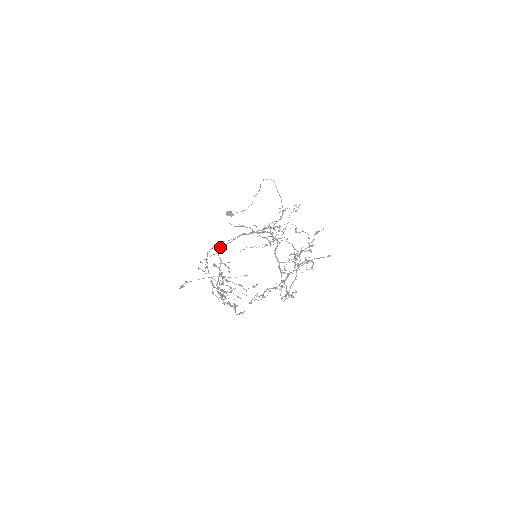
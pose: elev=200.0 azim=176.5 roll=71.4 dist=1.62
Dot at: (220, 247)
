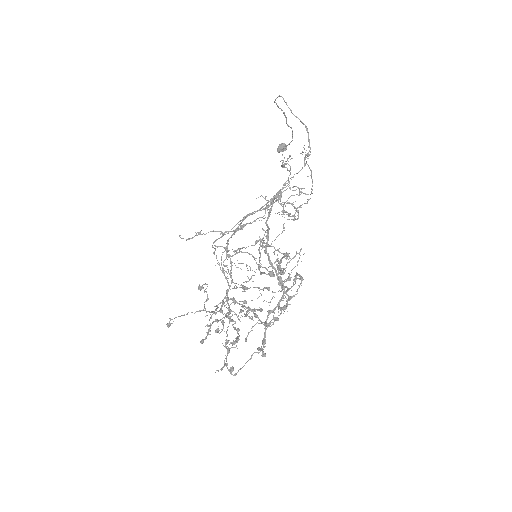
Dot at: occluded
